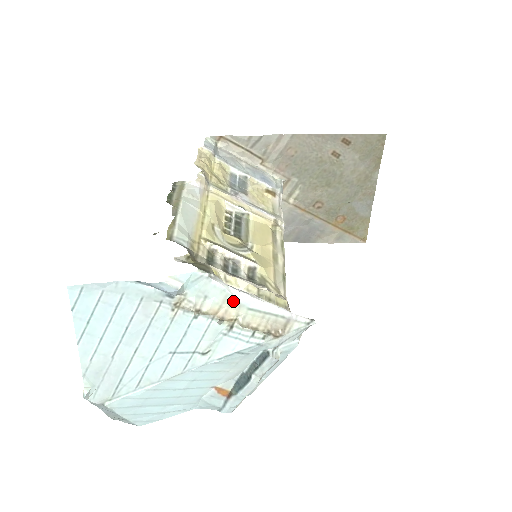
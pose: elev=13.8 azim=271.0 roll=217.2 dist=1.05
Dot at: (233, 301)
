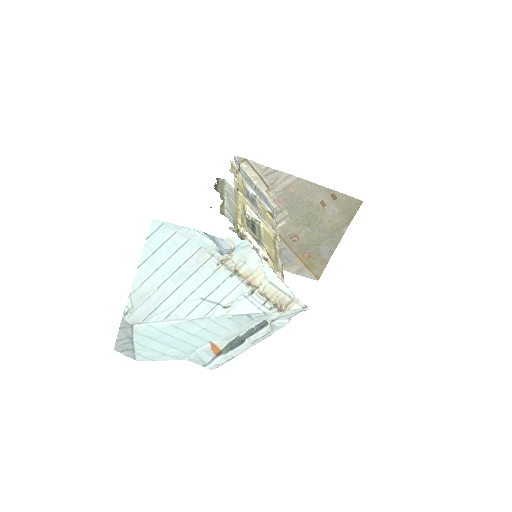
Dot at: (262, 272)
